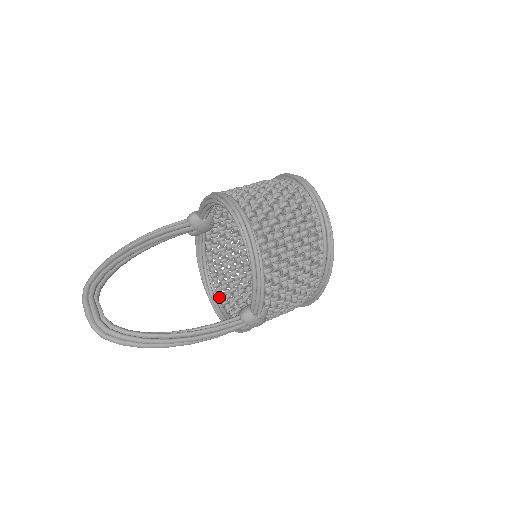
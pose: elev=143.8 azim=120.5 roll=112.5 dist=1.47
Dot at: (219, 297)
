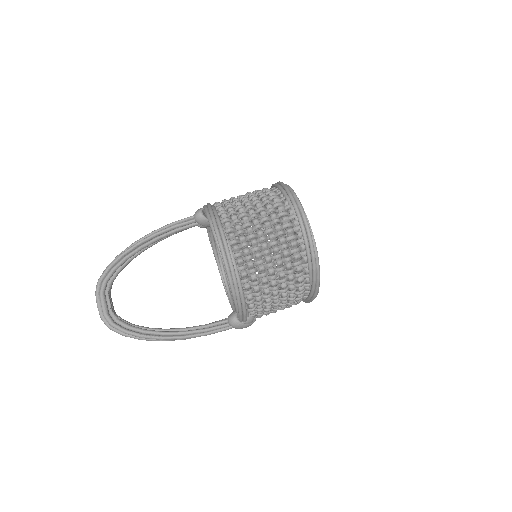
Dot at: occluded
